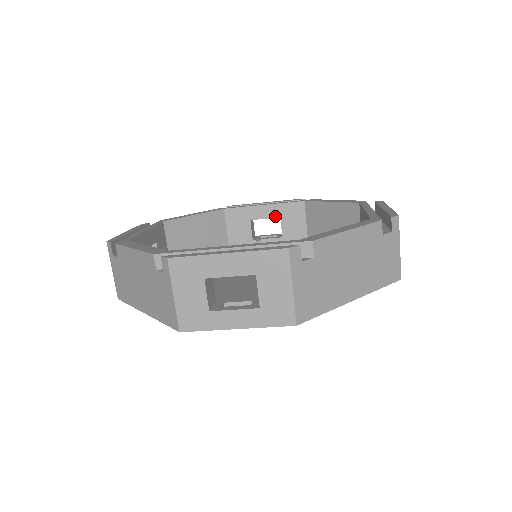
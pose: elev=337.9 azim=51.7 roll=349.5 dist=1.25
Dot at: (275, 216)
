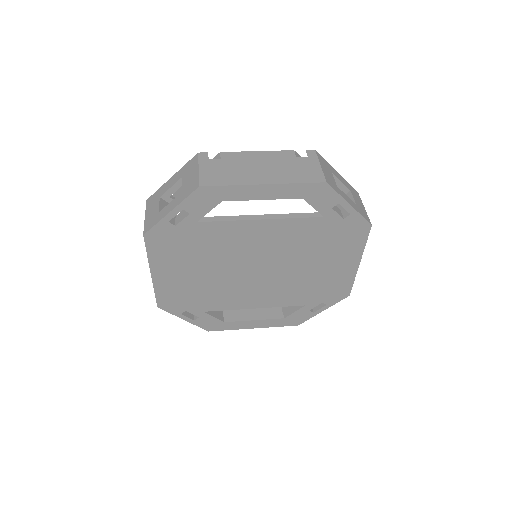
Dot at: occluded
